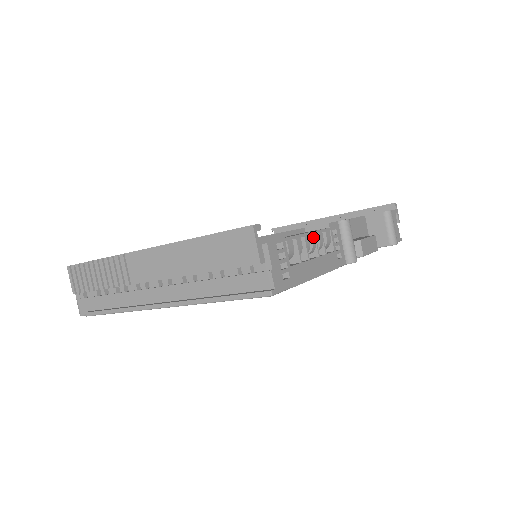
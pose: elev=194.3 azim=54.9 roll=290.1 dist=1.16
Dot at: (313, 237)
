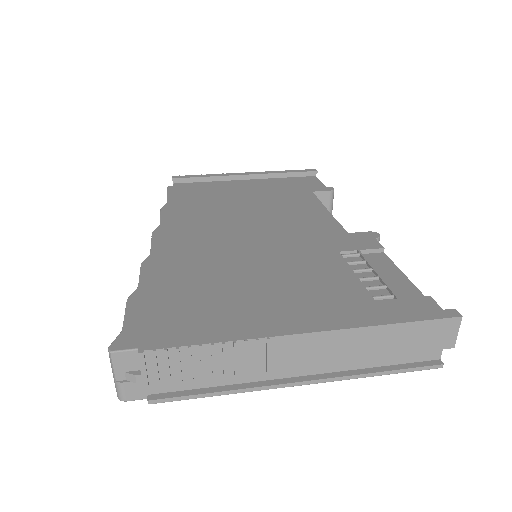
Dot at: occluded
